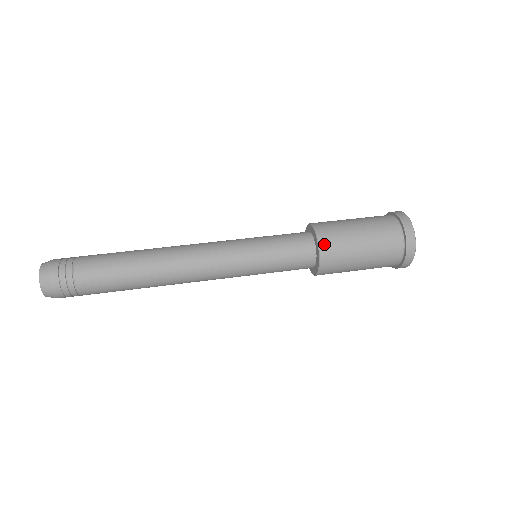
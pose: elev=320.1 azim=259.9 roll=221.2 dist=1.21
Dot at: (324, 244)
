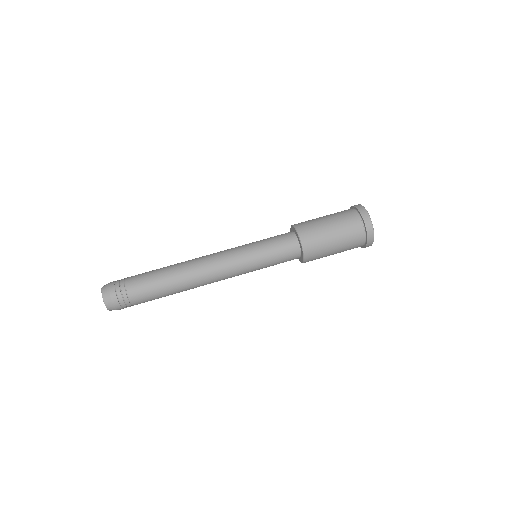
Dot at: (306, 244)
